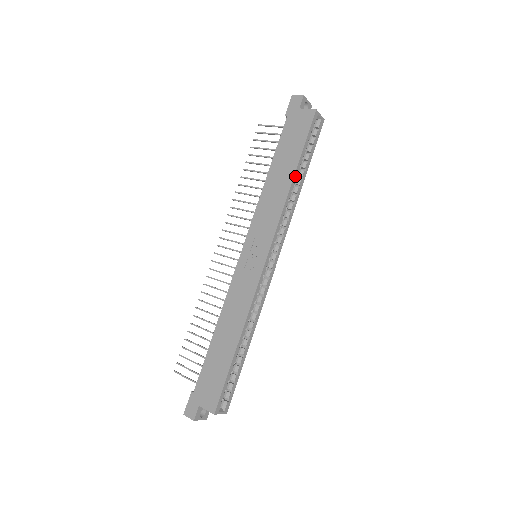
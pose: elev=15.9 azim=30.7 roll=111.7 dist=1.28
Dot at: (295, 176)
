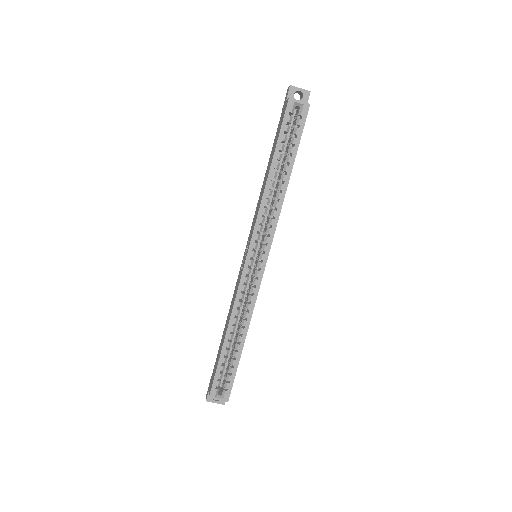
Dot at: (271, 173)
